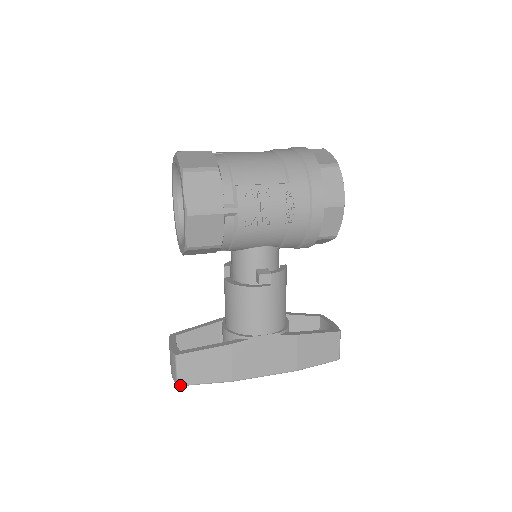
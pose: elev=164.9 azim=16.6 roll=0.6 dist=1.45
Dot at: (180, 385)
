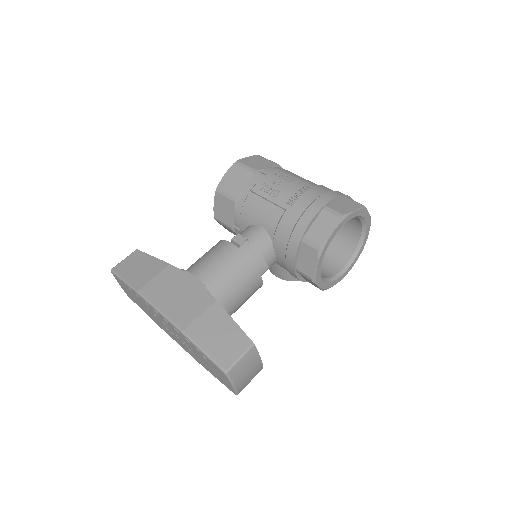
Dot at: (113, 270)
